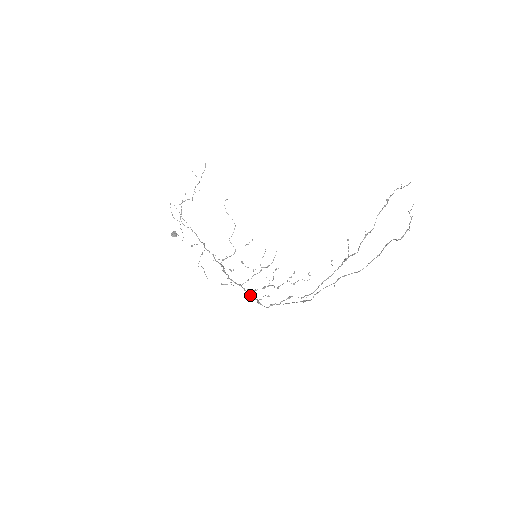
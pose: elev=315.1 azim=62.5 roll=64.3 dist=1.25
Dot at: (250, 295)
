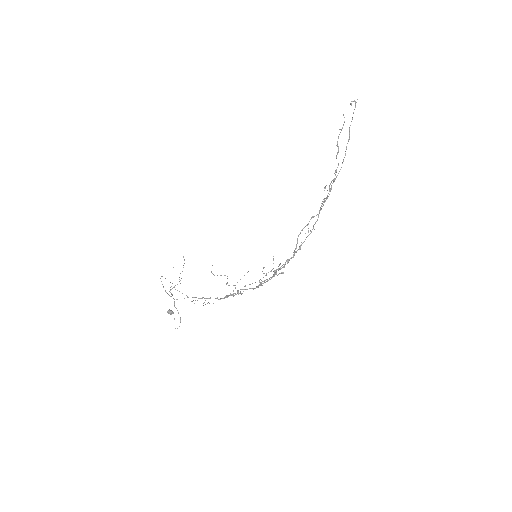
Dot at: (264, 281)
